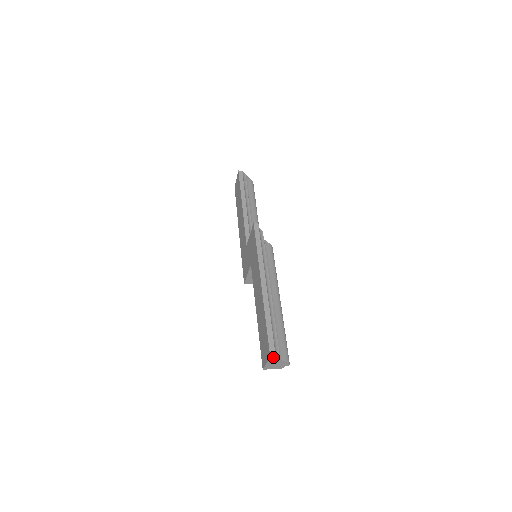
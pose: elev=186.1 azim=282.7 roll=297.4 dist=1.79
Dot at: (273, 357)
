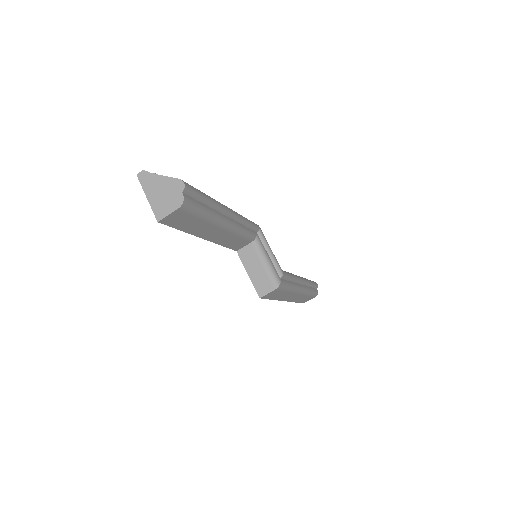
Dot at: (141, 173)
